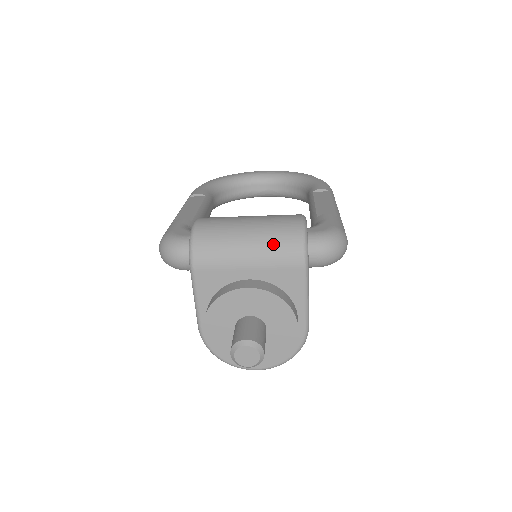
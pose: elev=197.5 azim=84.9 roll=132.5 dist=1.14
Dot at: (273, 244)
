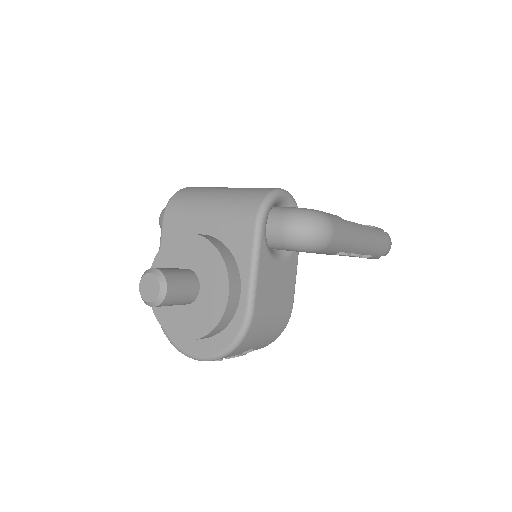
Dot at: (235, 200)
